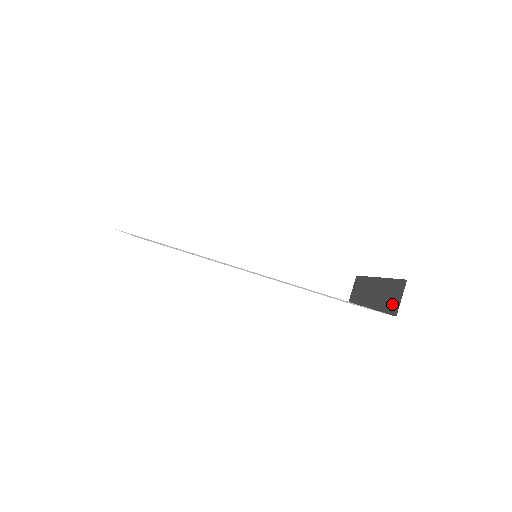
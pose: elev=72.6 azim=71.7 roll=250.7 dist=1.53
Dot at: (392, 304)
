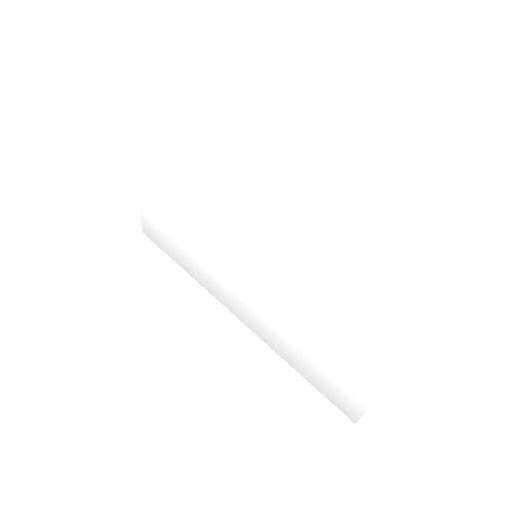
Dot at: occluded
